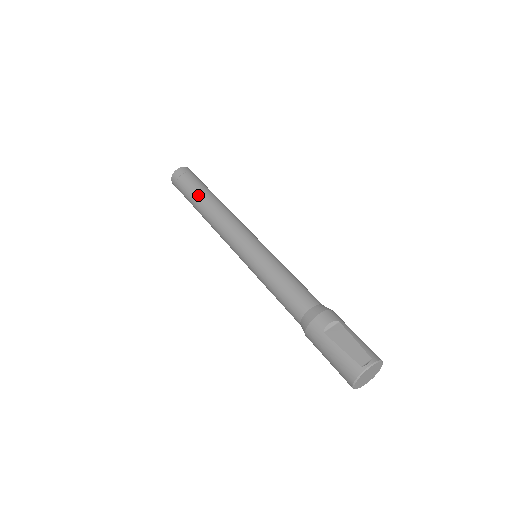
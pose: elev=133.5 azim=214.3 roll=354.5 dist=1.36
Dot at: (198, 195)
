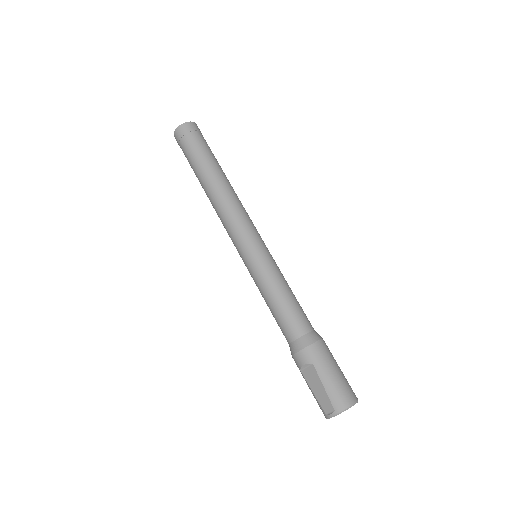
Dot at: (196, 175)
